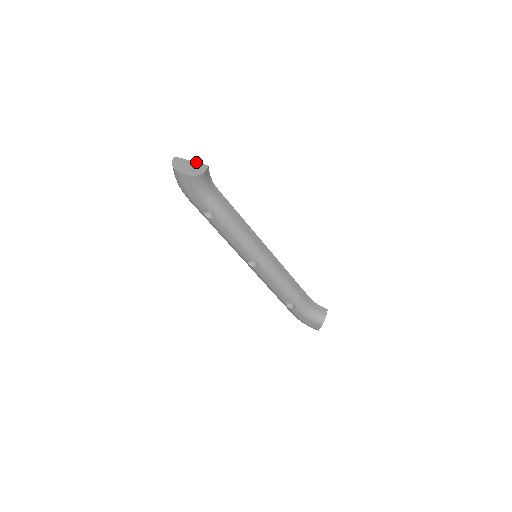
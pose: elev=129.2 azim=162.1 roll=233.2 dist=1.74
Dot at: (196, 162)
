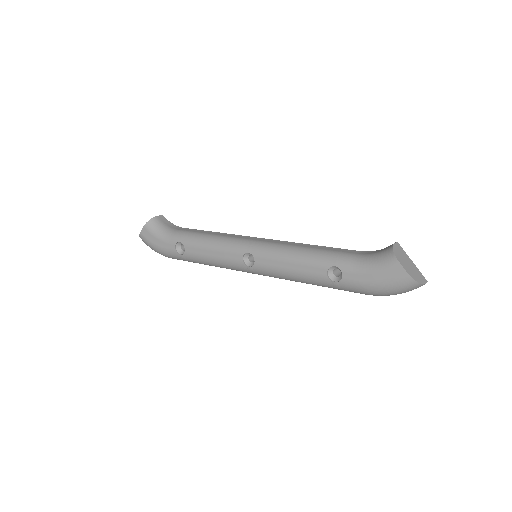
Dot at: occluded
